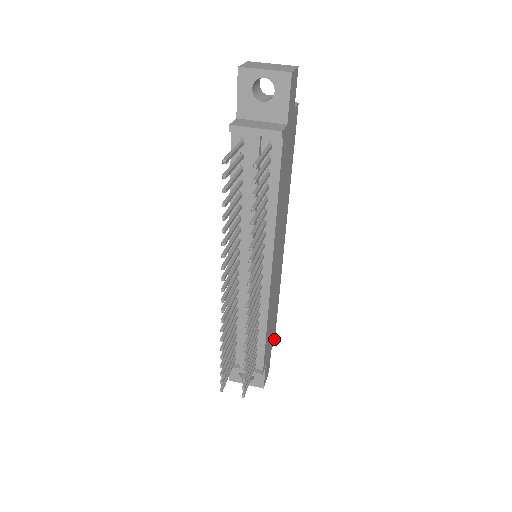
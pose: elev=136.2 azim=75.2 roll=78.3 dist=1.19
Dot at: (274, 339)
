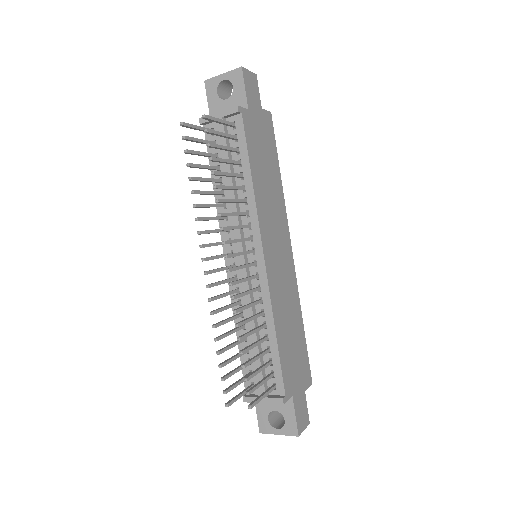
Dot at: (310, 381)
